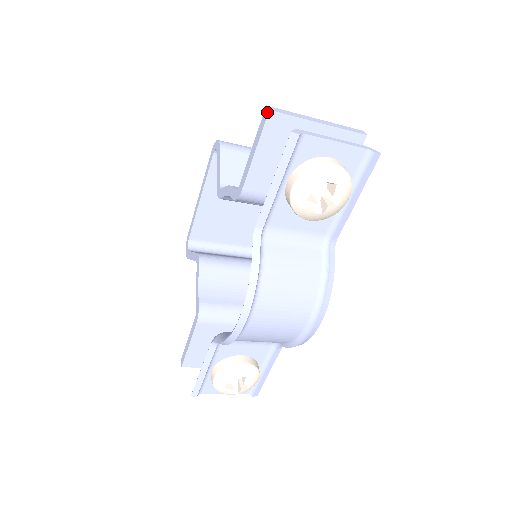
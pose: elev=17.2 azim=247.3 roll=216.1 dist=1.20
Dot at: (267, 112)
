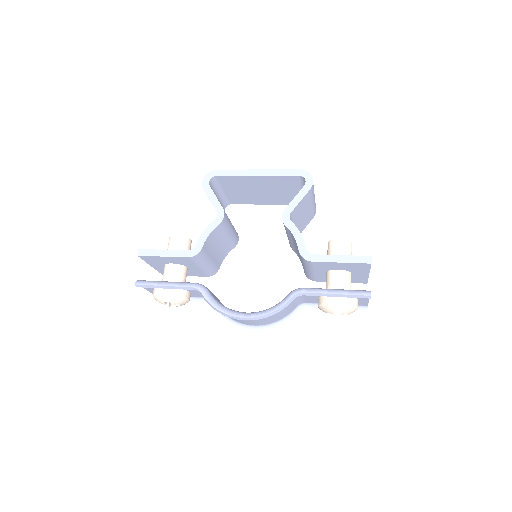
Dot at: (369, 262)
